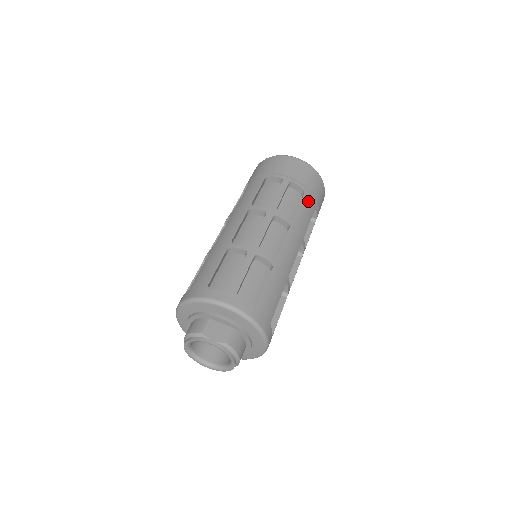
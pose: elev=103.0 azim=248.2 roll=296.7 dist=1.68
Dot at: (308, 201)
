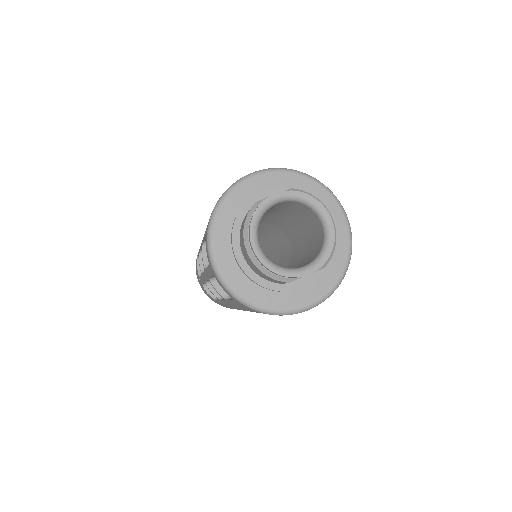
Dot at: occluded
